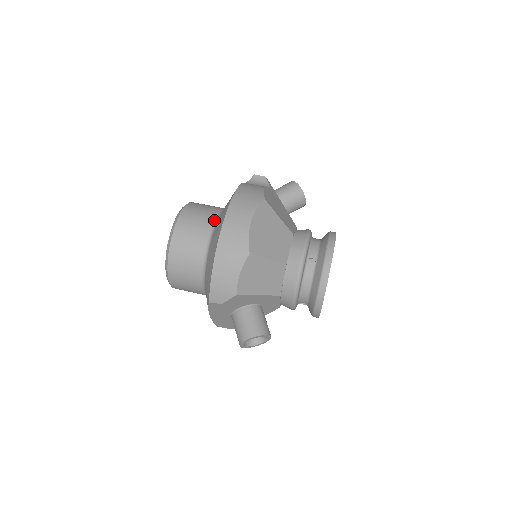
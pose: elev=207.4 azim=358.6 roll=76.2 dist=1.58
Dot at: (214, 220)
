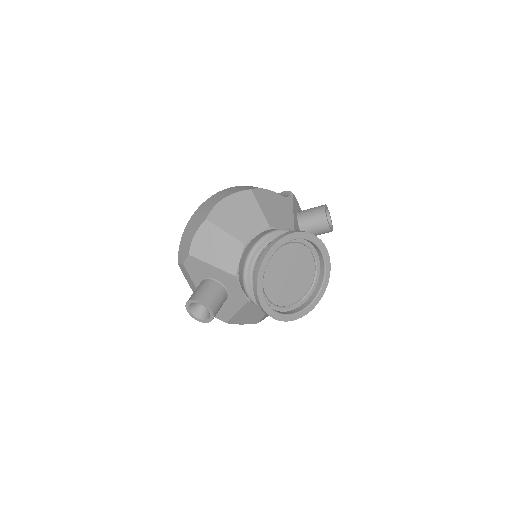
Dot at: occluded
